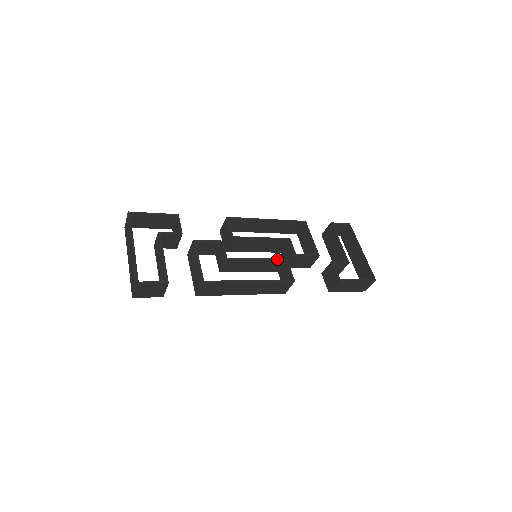
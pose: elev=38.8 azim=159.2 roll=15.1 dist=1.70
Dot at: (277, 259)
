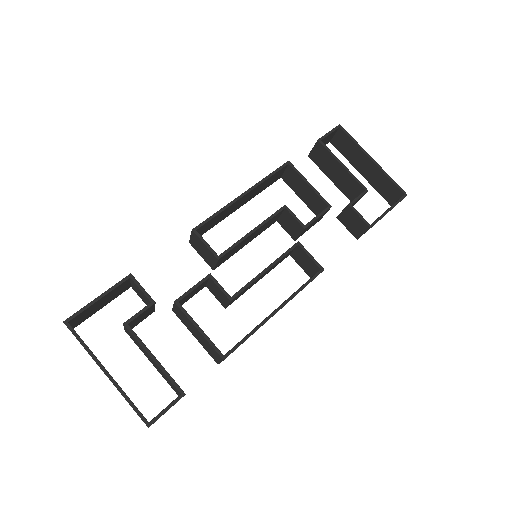
Dot at: (288, 252)
